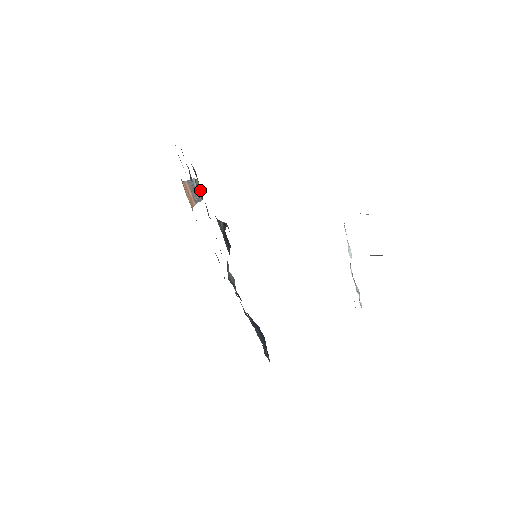
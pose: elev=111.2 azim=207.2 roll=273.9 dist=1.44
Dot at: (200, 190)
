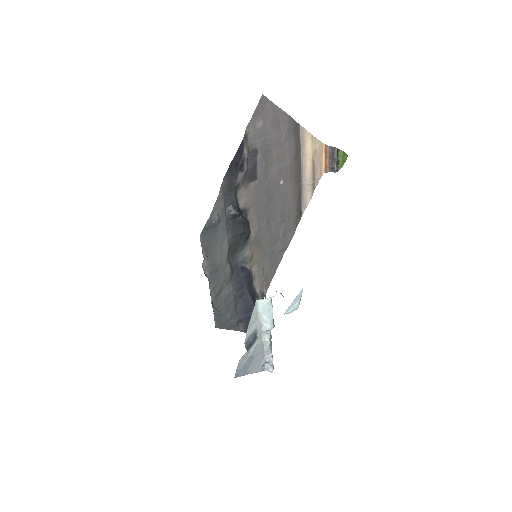
Dot at: (340, 162)
